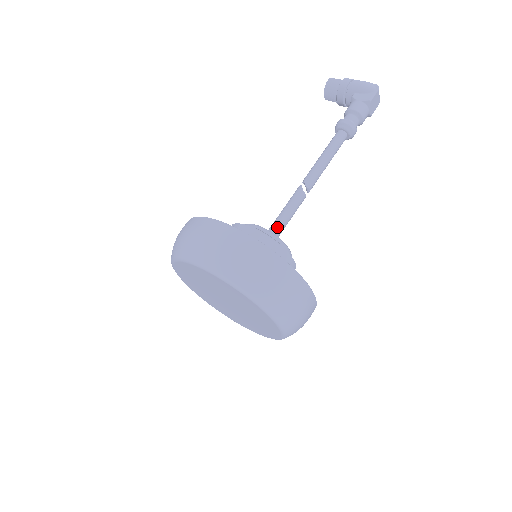
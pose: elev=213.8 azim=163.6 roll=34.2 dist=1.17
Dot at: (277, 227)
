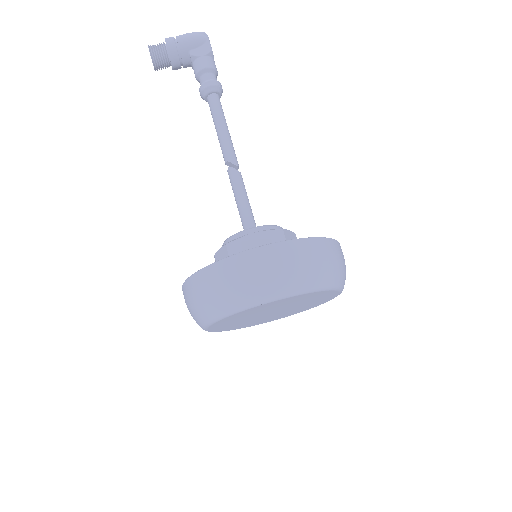
Dot at: (250, 218)
